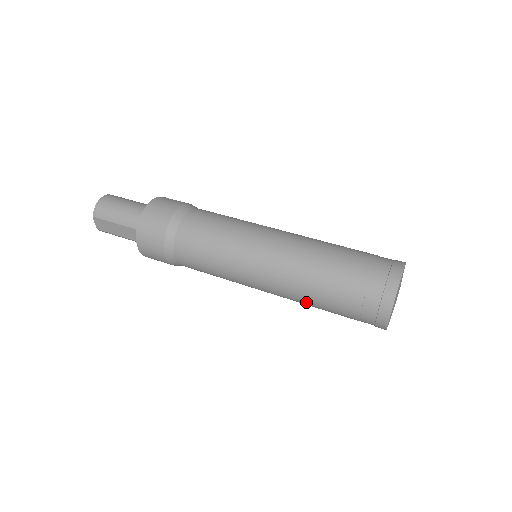
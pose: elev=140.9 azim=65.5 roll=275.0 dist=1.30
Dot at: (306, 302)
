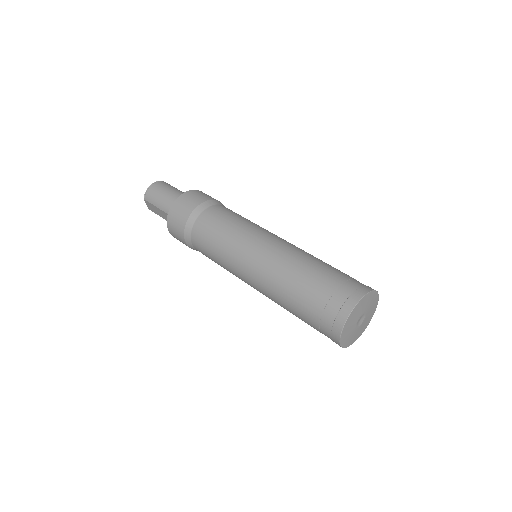
Dot at: occluded
